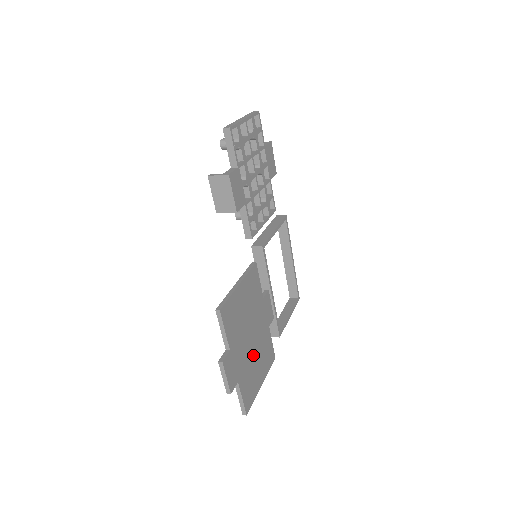
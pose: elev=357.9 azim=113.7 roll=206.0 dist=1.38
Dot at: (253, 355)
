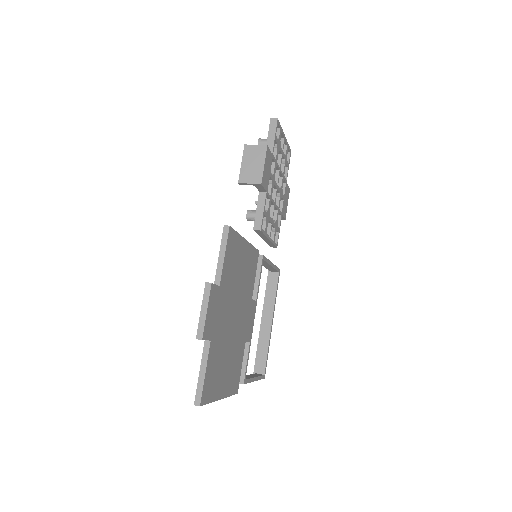
Dot at: (228, 342)
